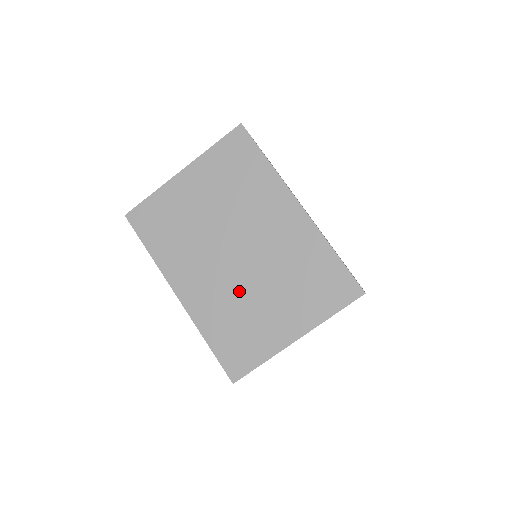
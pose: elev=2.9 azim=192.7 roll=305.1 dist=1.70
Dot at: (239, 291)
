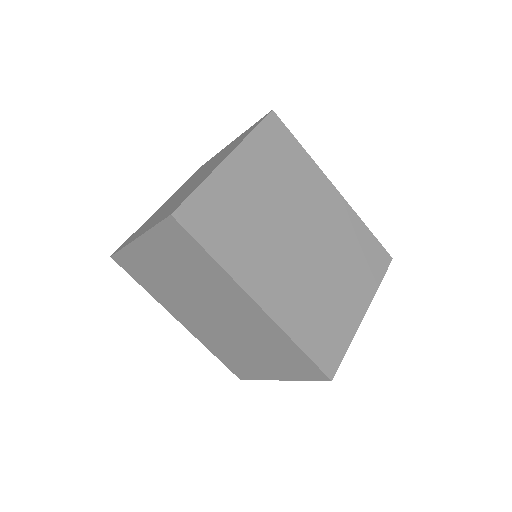
Dot at: (224, 338)
